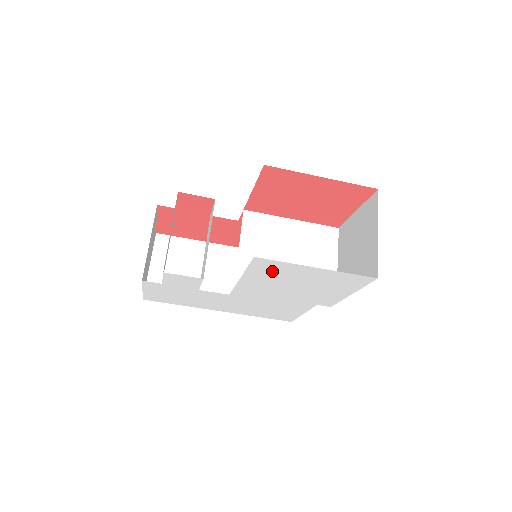
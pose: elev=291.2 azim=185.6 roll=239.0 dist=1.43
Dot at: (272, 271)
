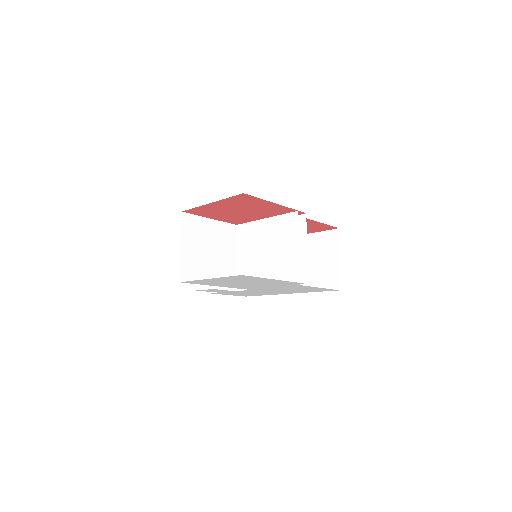
Dot at: (208, 283)
